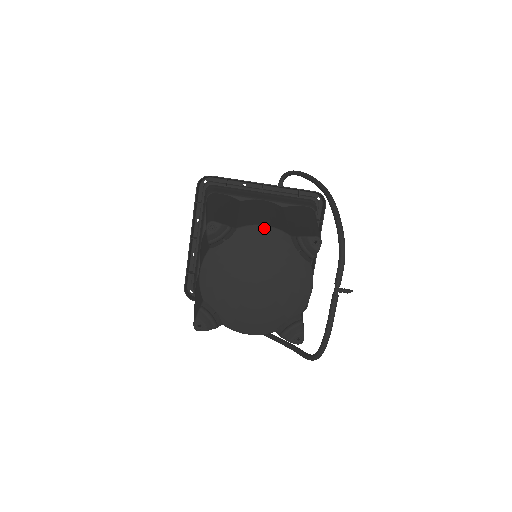
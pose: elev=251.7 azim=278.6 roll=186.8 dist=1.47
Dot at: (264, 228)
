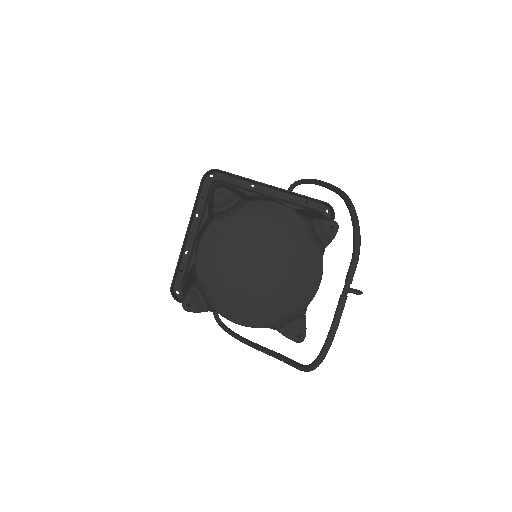
Dot at: (277, 206)
